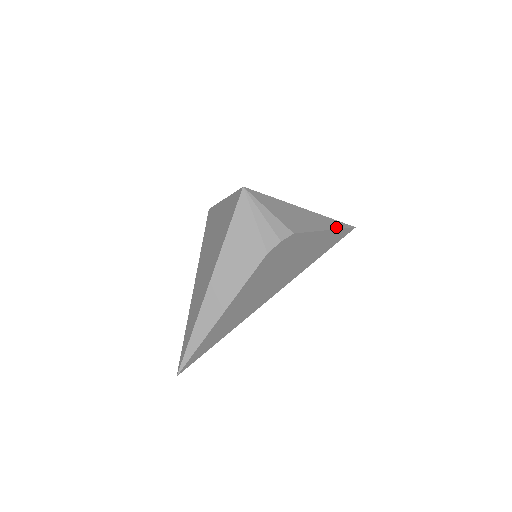
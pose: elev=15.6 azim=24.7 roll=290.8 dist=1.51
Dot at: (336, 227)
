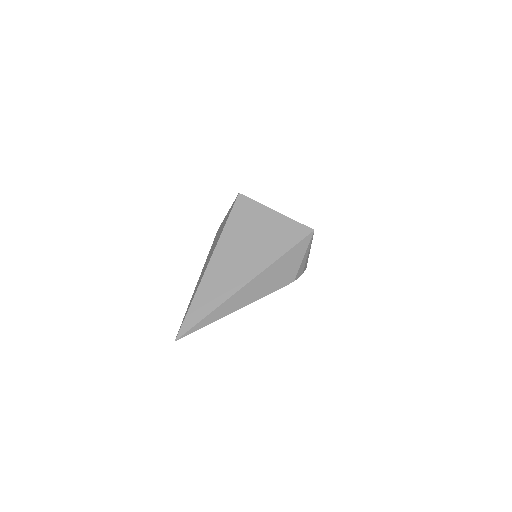
Dot at: occluded
